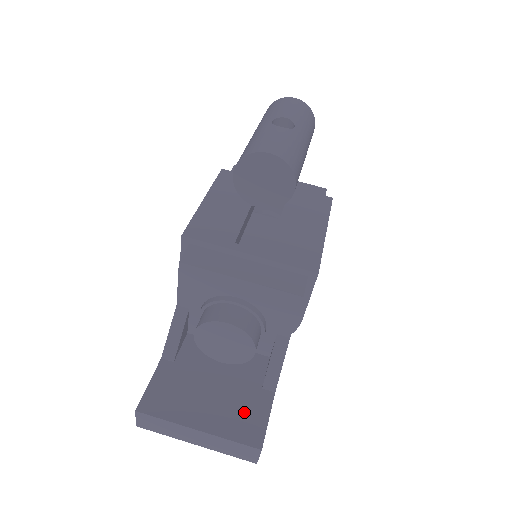
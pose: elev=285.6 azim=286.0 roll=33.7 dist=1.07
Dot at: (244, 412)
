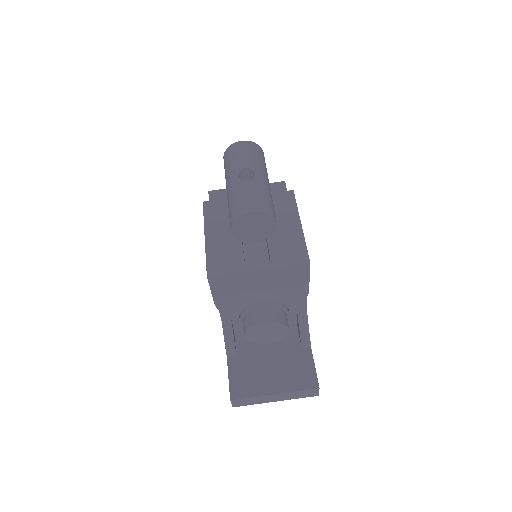
Dot at: (298, 369)
